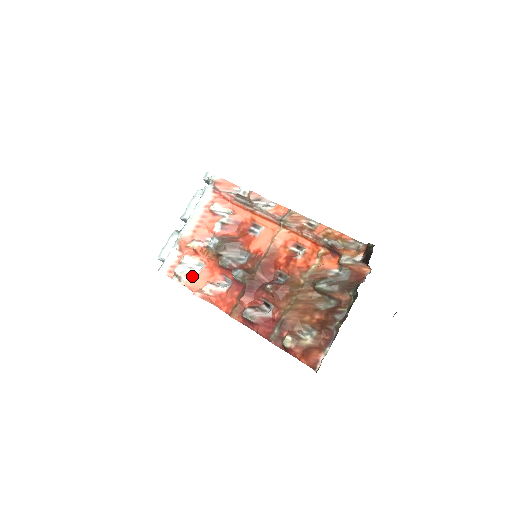
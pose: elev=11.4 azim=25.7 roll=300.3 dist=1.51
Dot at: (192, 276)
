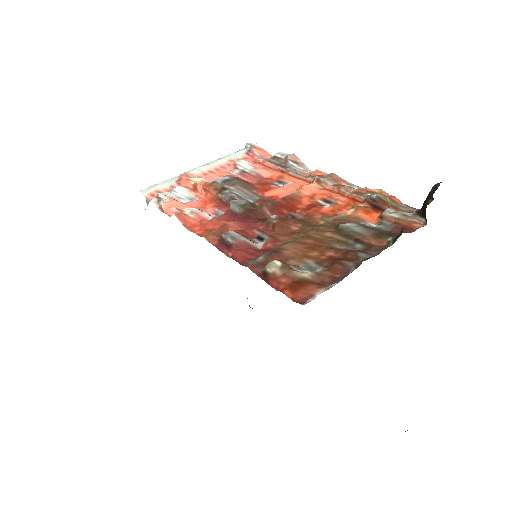
Dot at: (177, 201)
